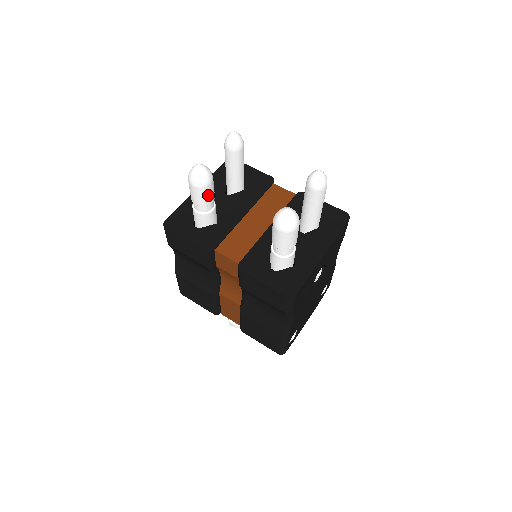
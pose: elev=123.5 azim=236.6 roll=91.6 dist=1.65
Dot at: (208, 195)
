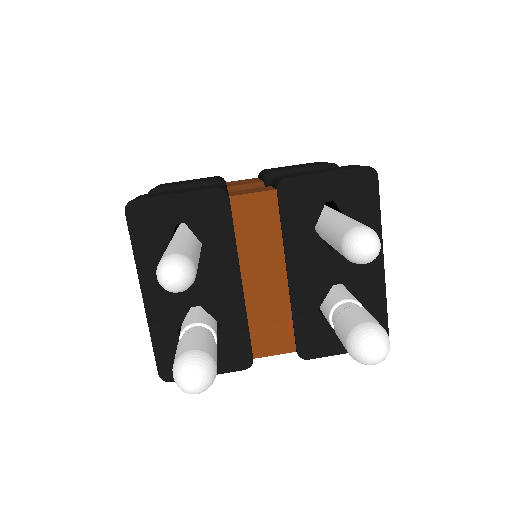
Dot at: occluded
